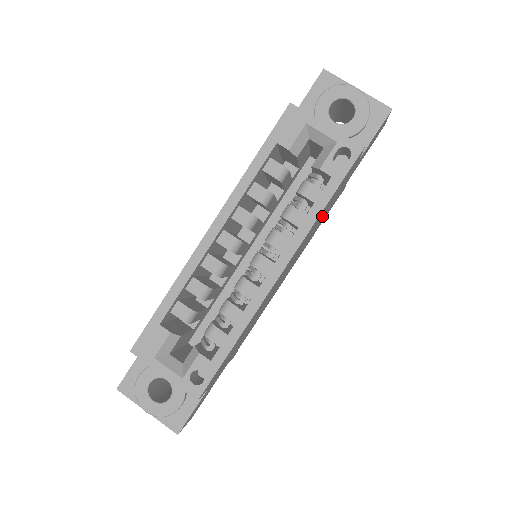
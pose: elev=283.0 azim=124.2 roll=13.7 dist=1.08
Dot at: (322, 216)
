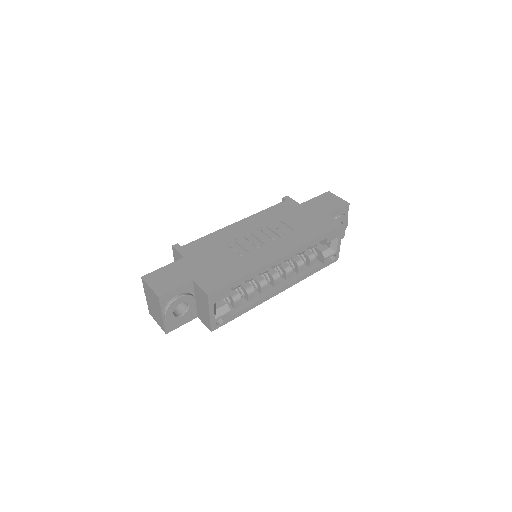
Dot at: occluded
